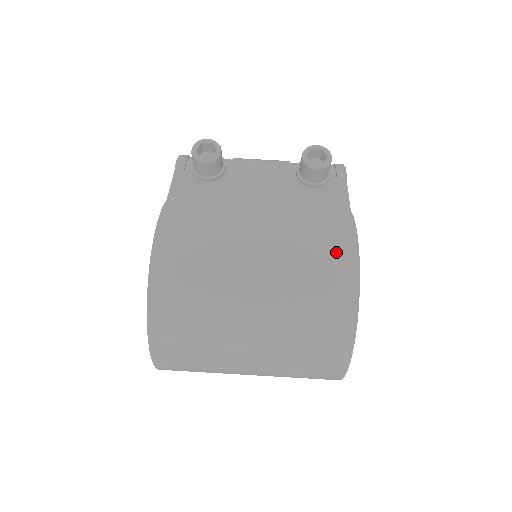
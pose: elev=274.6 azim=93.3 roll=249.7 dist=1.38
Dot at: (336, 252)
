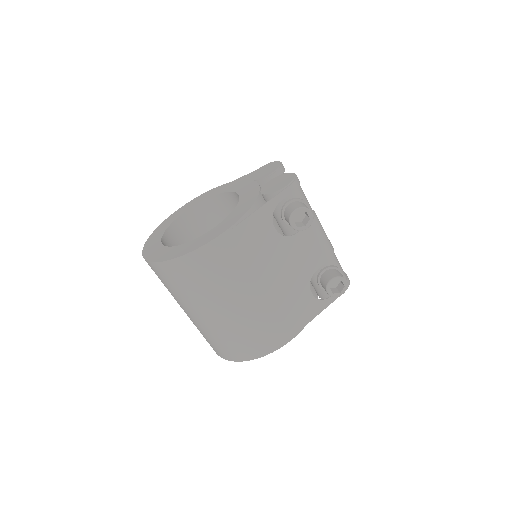
Dot at: (273, 338)
